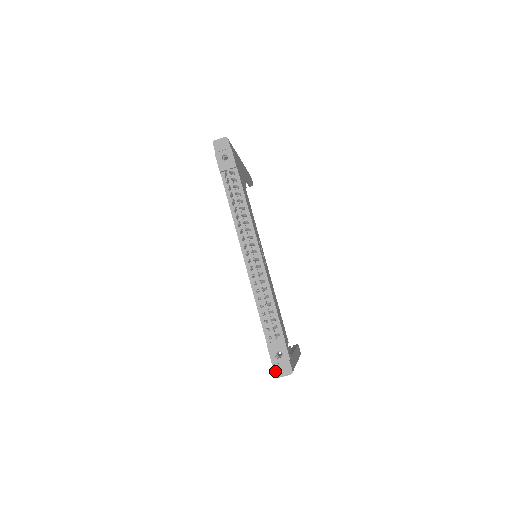
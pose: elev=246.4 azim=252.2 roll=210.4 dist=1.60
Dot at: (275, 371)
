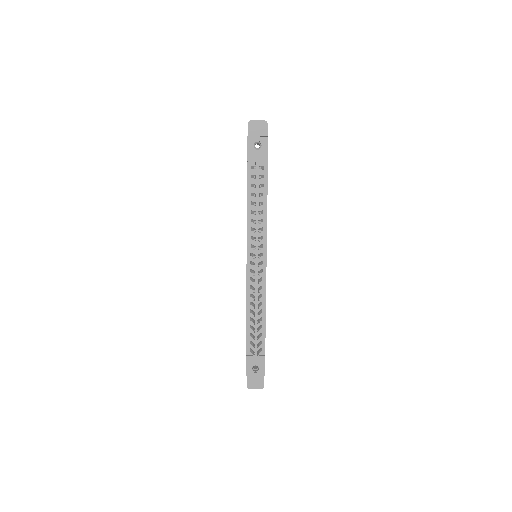
Dot at: (247, 382)
